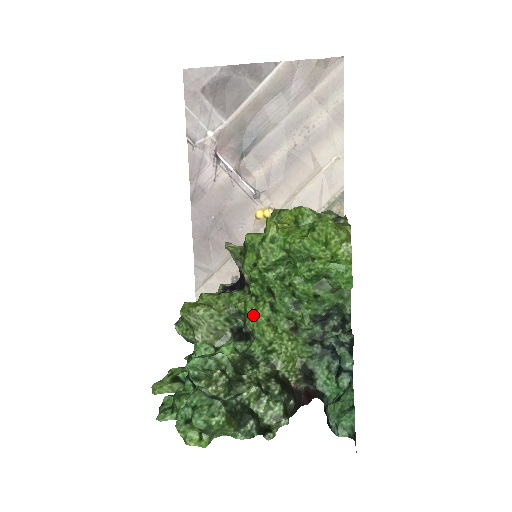
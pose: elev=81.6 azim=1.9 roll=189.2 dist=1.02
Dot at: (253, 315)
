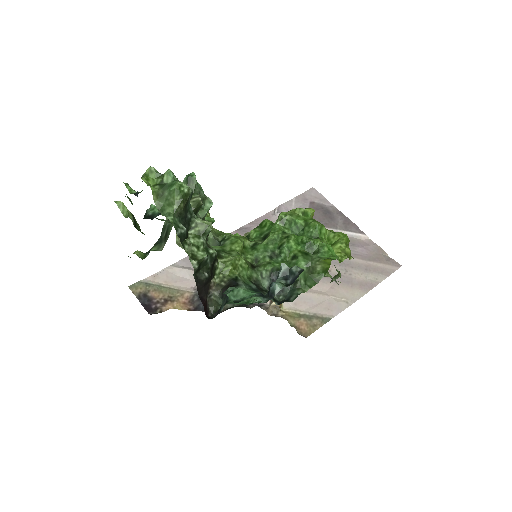
Dot at: occluded
